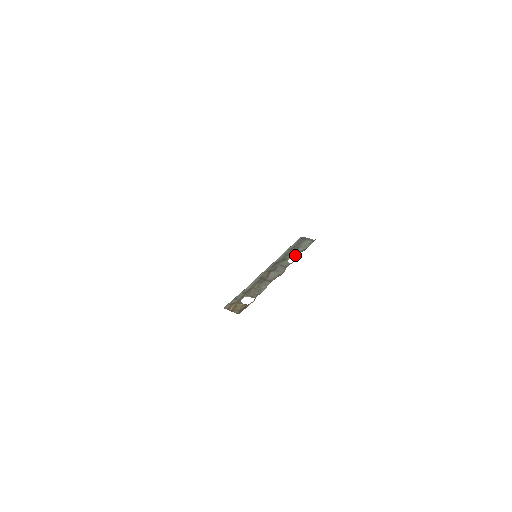
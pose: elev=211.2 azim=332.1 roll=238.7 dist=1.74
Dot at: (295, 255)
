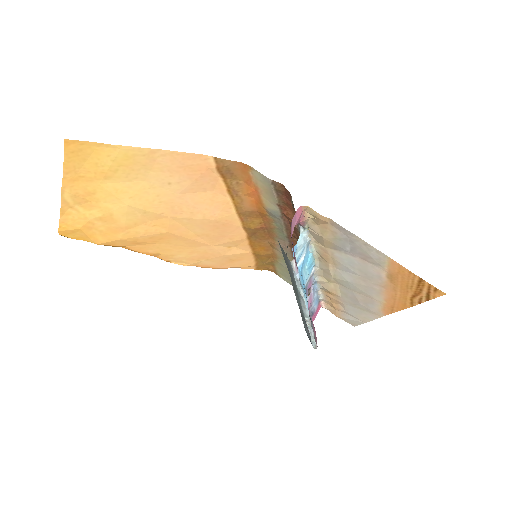
Dot at: occluded
